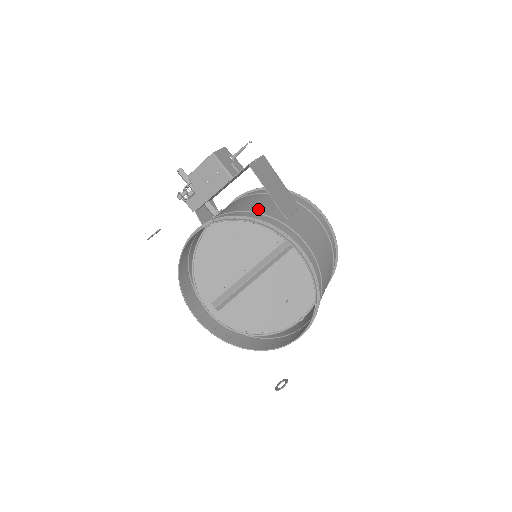
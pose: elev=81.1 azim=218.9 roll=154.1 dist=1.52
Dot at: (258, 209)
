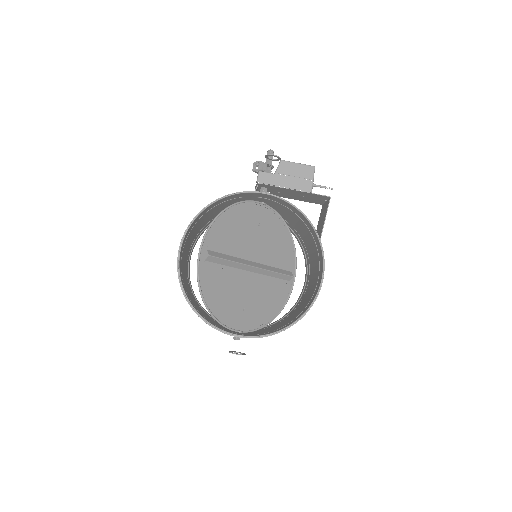
Dot at: (306, 227)
